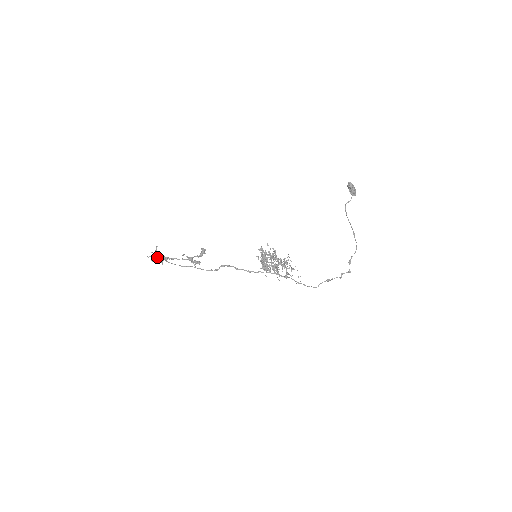
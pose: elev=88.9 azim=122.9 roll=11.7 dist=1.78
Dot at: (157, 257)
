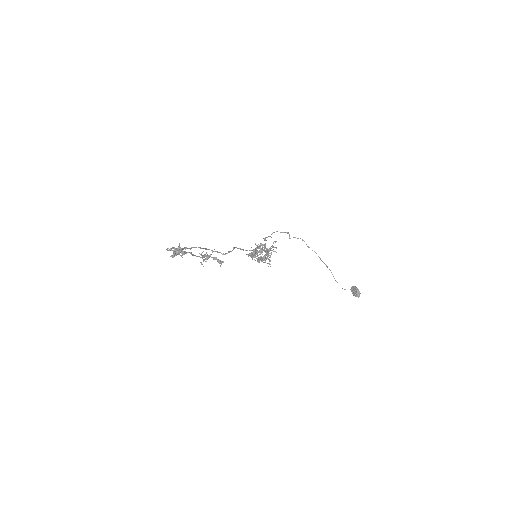
Dot at: occluded
